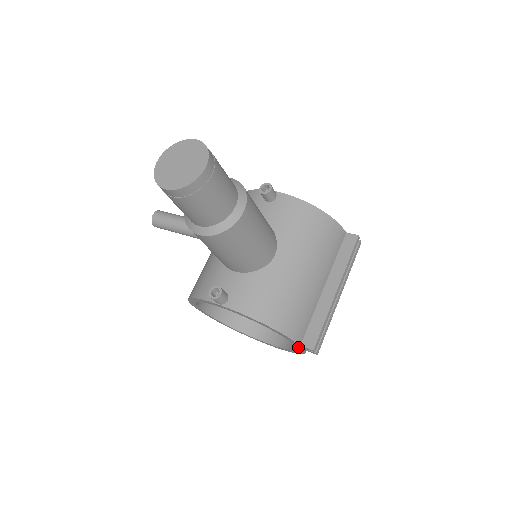
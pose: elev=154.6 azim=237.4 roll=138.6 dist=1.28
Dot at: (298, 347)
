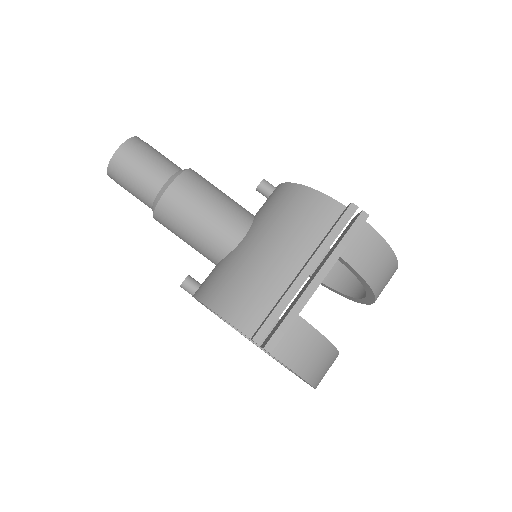
Dot at: occluded
